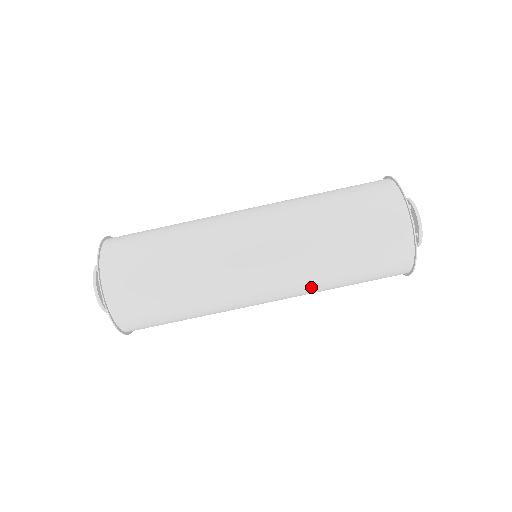
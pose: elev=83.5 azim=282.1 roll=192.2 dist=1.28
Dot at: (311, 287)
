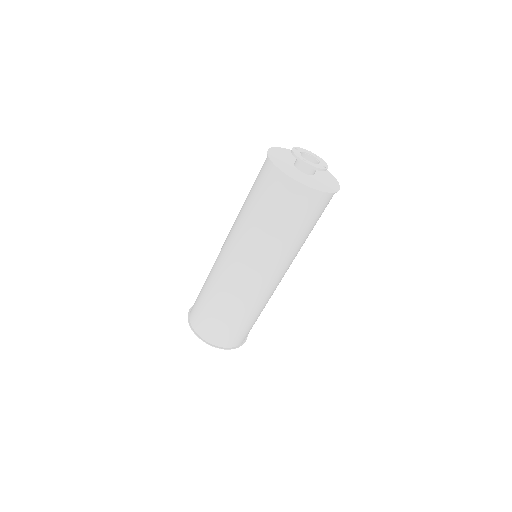
Dot at: occluded
